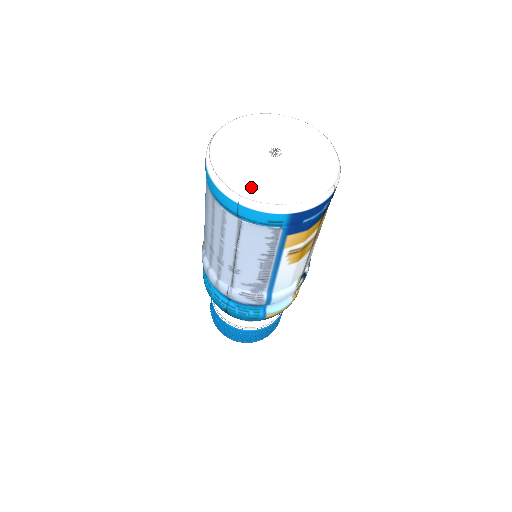
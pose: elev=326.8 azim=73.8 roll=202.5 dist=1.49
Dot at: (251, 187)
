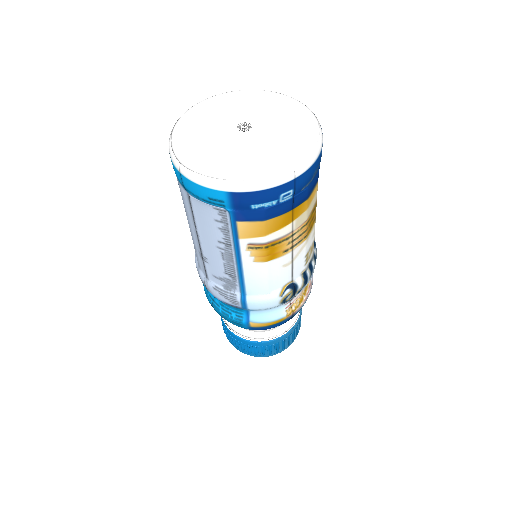
Dot at: (194, 156)
